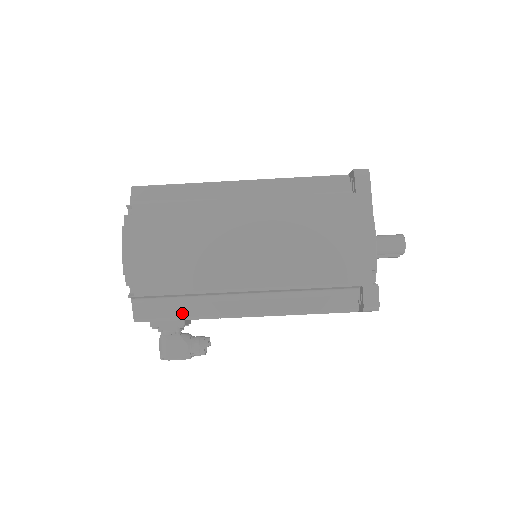
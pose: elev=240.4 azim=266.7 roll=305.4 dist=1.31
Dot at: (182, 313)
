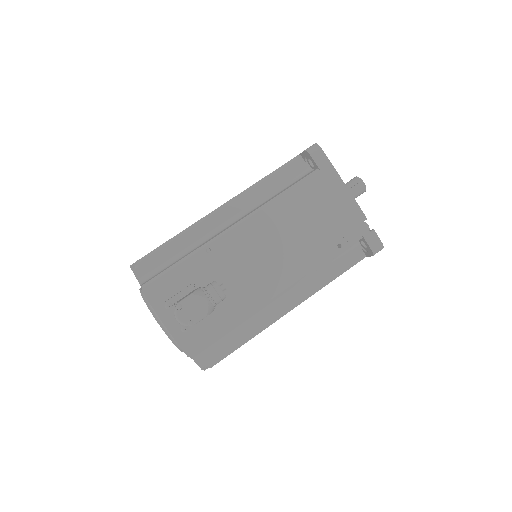
Dot at: (181, 259)
